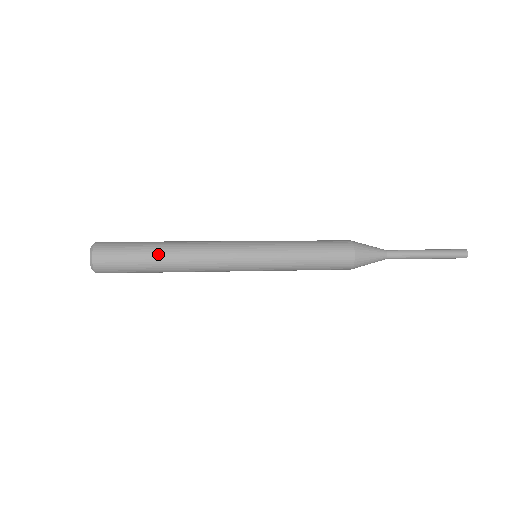
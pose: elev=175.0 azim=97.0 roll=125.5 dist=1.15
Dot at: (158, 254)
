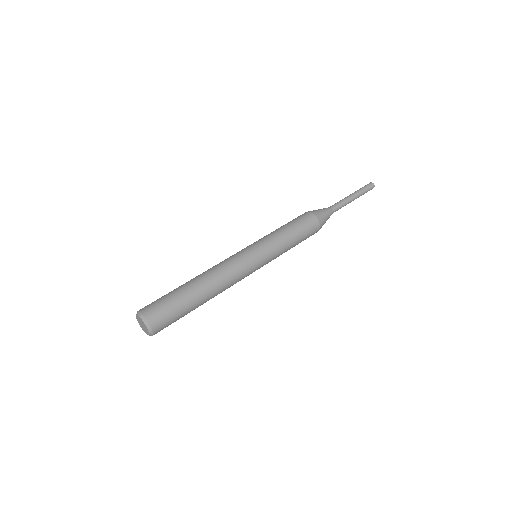
Dot at: (193, 288)
